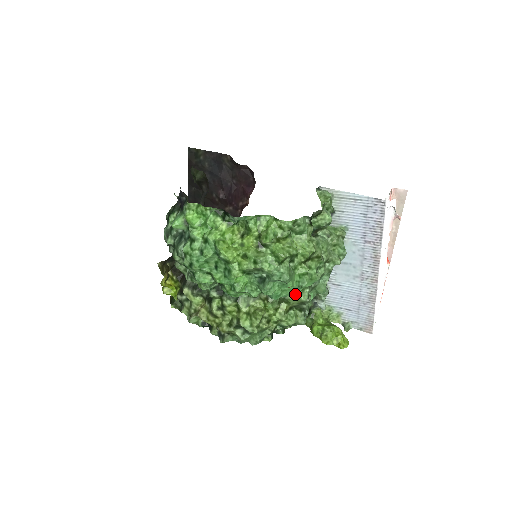
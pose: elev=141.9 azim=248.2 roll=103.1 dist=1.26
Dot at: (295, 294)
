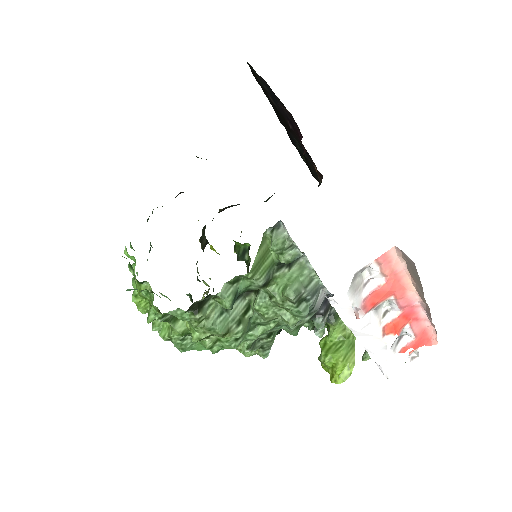
Dot at: occluded
